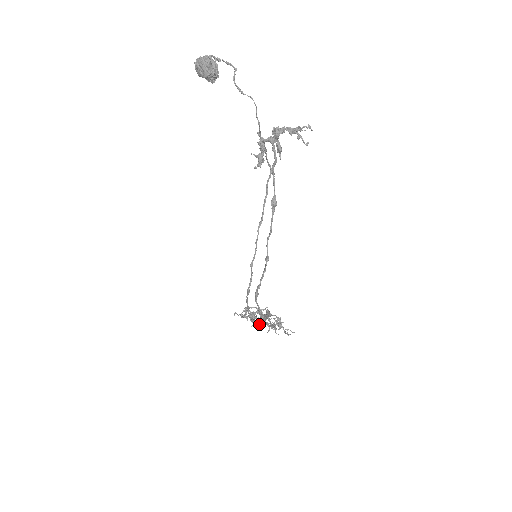
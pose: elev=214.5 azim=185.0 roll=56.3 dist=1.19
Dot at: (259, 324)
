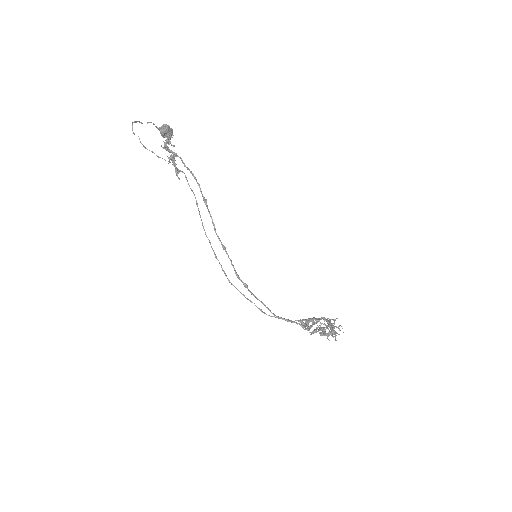
Dot at: (306, 328)
